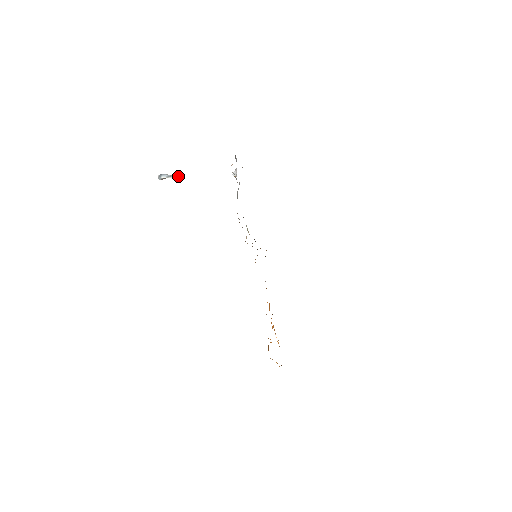
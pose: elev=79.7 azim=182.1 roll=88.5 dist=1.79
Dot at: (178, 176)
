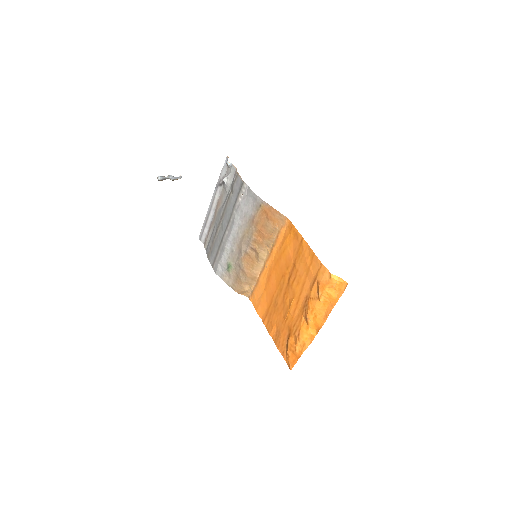
Dot at: (177, 177)
